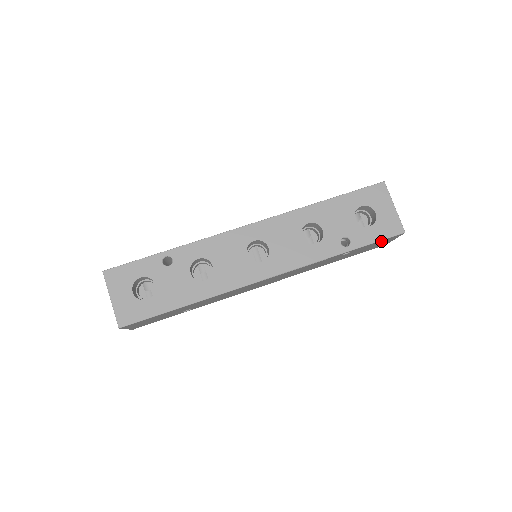
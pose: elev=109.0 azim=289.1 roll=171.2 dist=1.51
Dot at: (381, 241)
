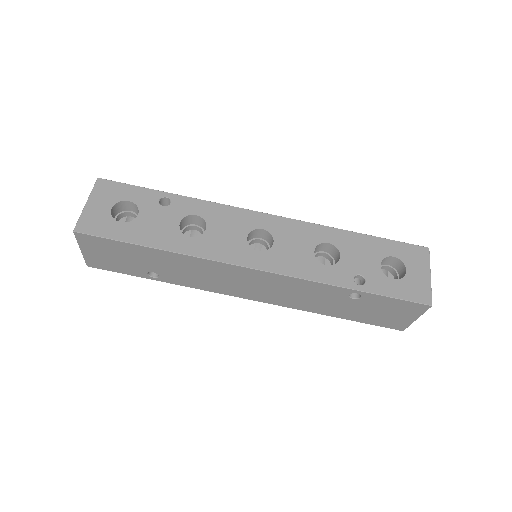
Dot at: (400, 303)
